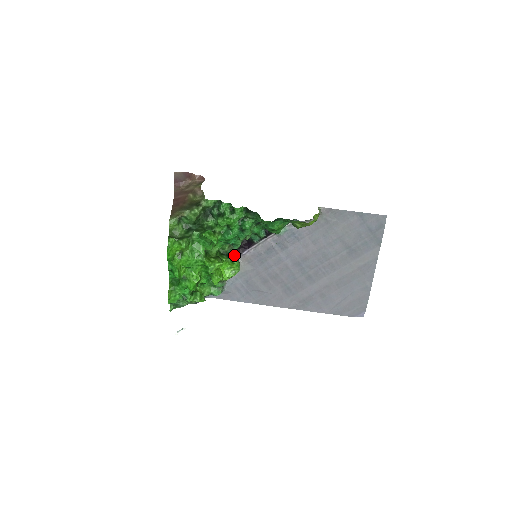
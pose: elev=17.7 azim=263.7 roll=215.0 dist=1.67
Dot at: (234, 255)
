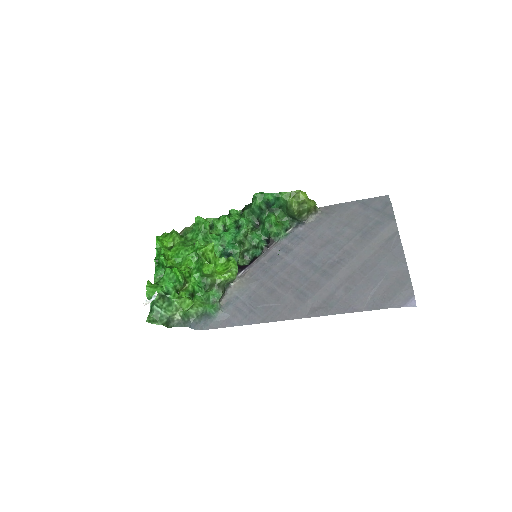
Dot at: occluded
